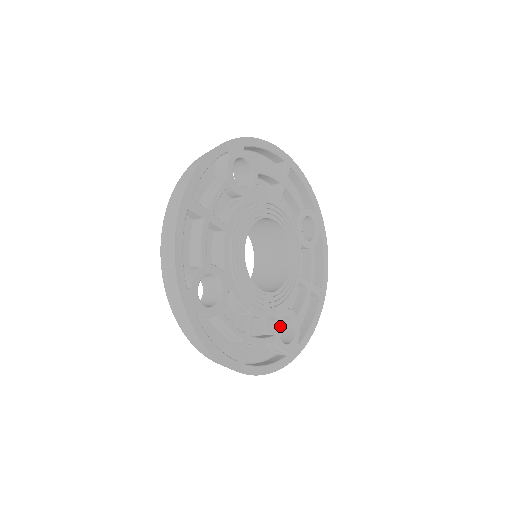
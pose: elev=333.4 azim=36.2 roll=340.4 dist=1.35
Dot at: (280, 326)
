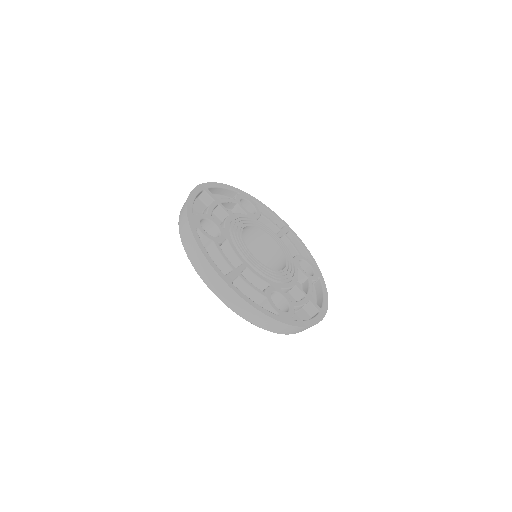
Dot at: occluded
